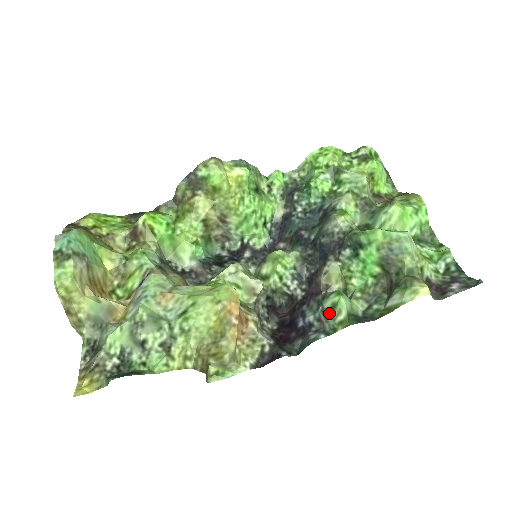
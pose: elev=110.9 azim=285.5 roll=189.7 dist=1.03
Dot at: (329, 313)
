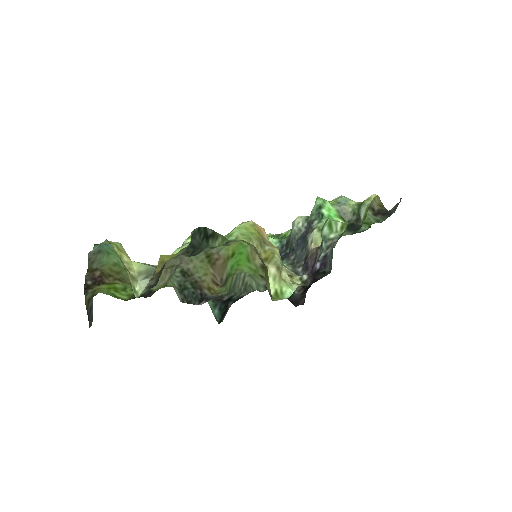
Dot at: (330, 232)
